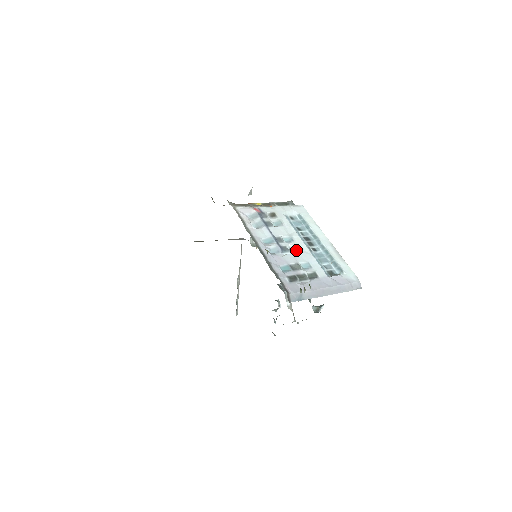
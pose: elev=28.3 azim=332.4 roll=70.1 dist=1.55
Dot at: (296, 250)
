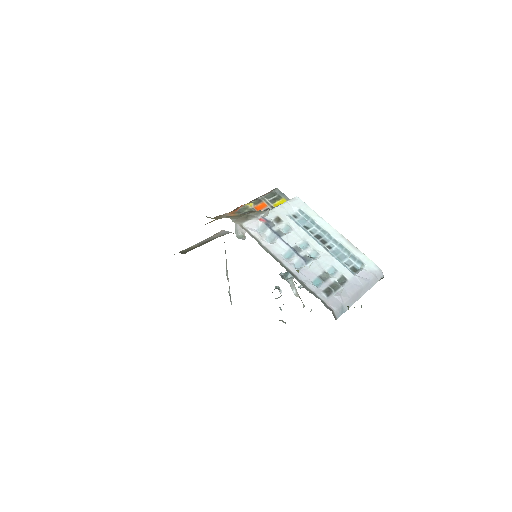
Dot at: (316, 255)
